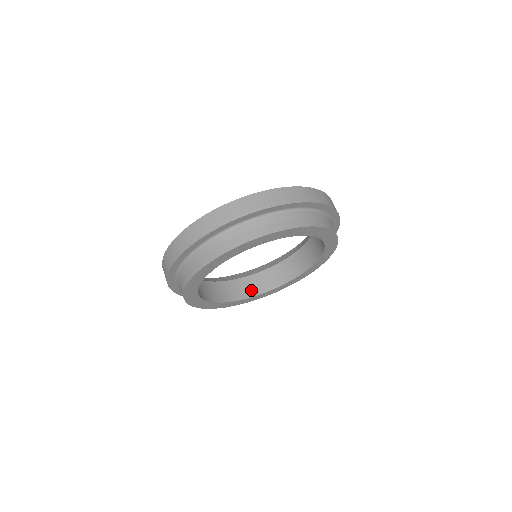
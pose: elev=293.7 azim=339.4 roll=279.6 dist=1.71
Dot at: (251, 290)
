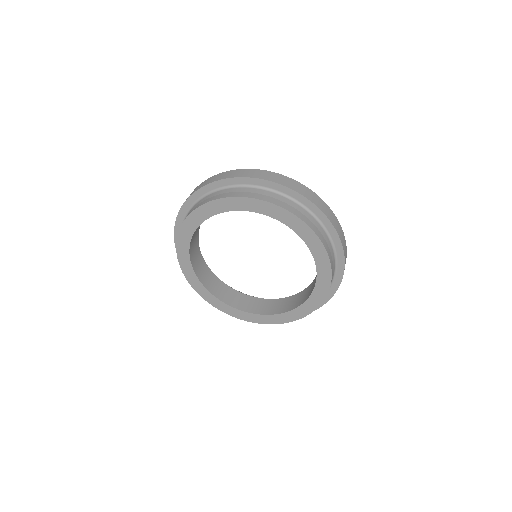
Dot at: (223, 296)
